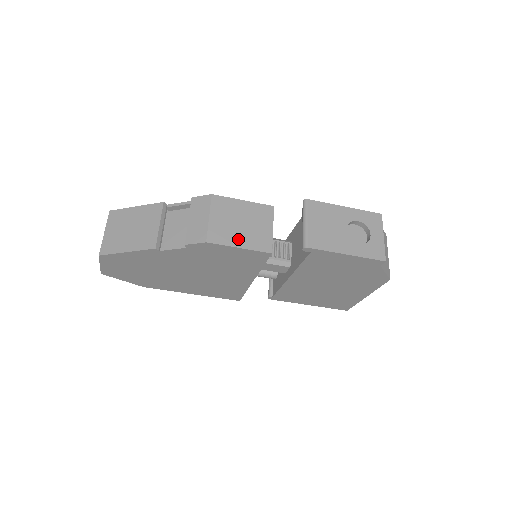
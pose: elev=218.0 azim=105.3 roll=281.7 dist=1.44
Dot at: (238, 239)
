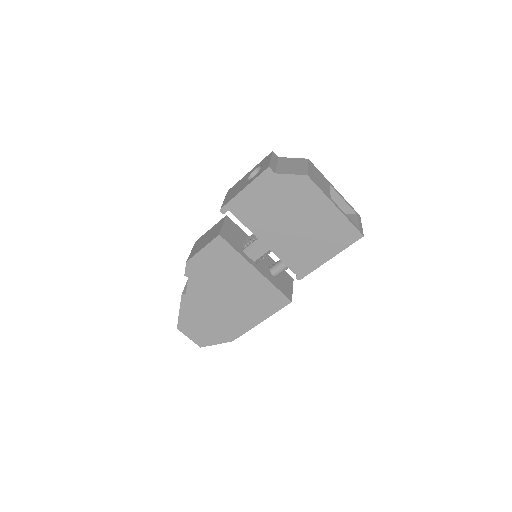
Dot at: (203, 246)
